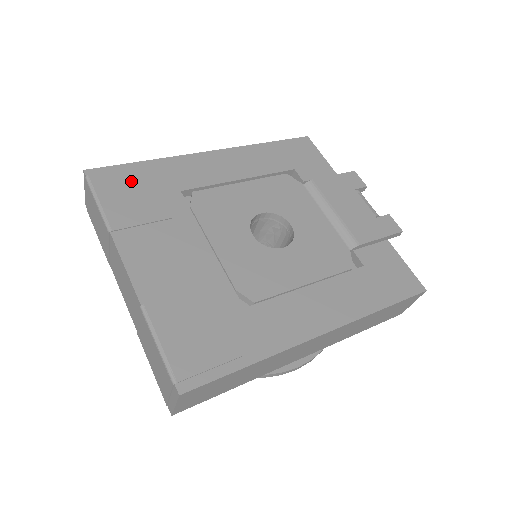
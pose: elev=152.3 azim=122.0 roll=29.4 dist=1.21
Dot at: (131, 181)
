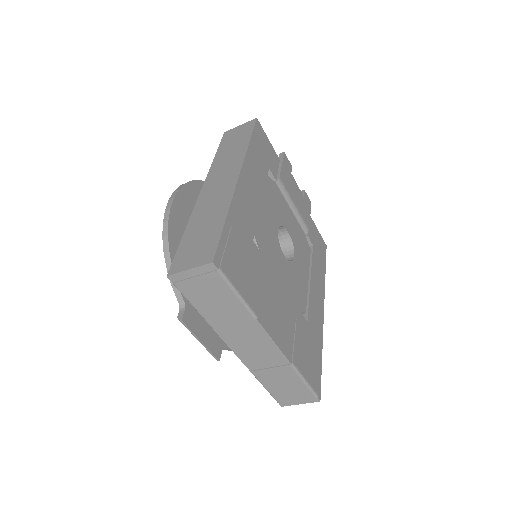
Dot at: (237, 253)
